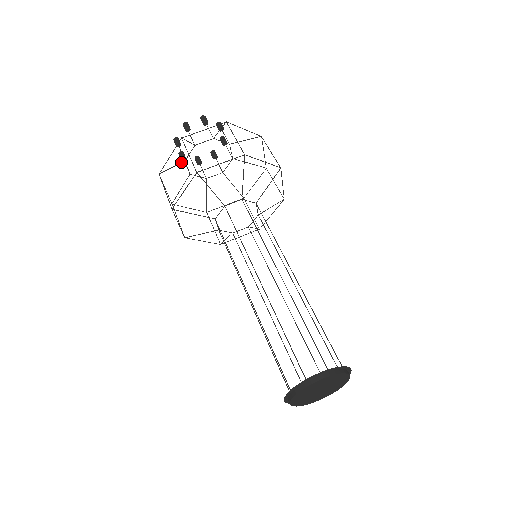
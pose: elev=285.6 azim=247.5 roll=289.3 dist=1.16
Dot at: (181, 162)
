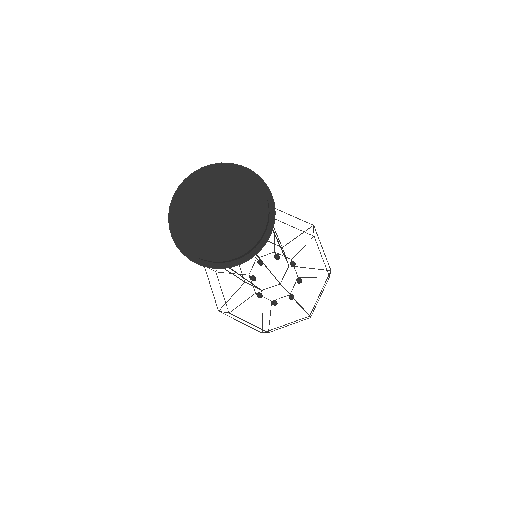
Dot at: occluded
